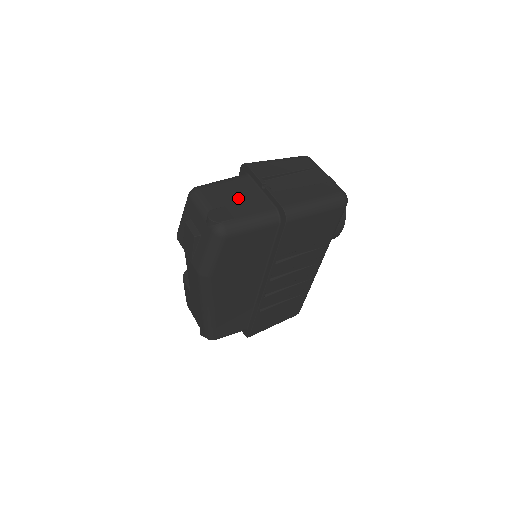
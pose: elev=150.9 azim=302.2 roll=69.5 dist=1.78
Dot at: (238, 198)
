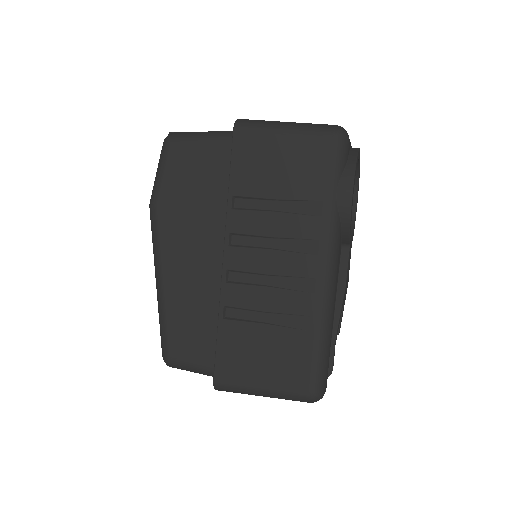
Dot at: occluded
